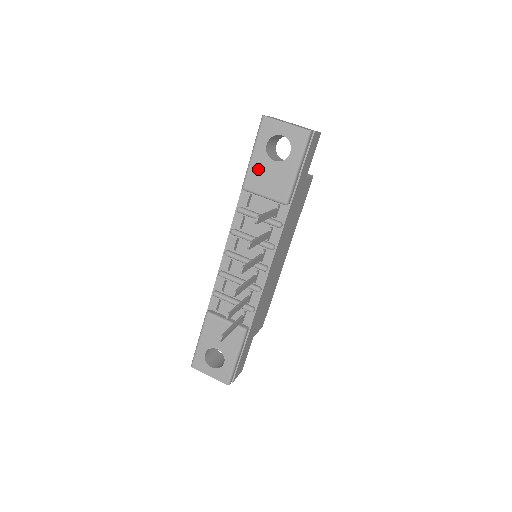
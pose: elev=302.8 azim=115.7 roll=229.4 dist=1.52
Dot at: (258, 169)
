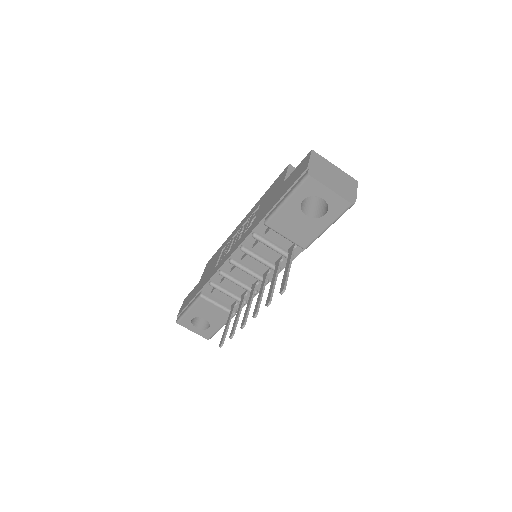
Dot at: (287, 216)
